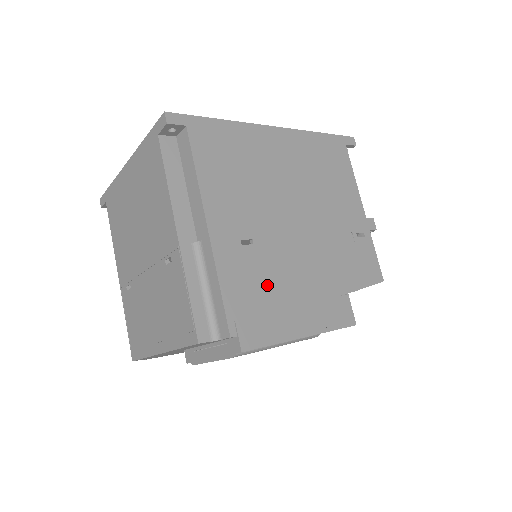
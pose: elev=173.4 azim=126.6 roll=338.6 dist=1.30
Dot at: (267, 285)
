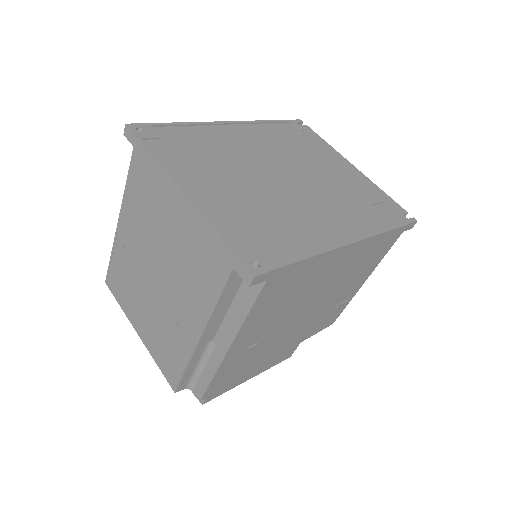
Dot at: (247, 364)
